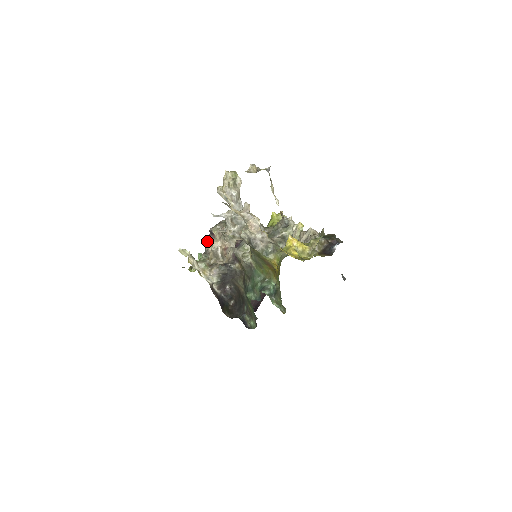
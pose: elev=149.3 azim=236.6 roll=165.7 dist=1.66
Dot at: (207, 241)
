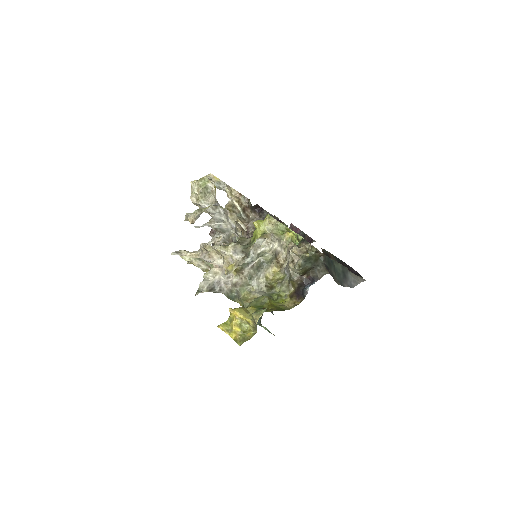
Dot at: (210, 235)
